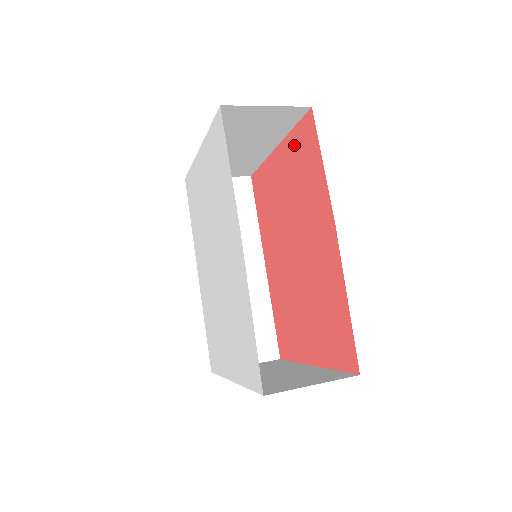
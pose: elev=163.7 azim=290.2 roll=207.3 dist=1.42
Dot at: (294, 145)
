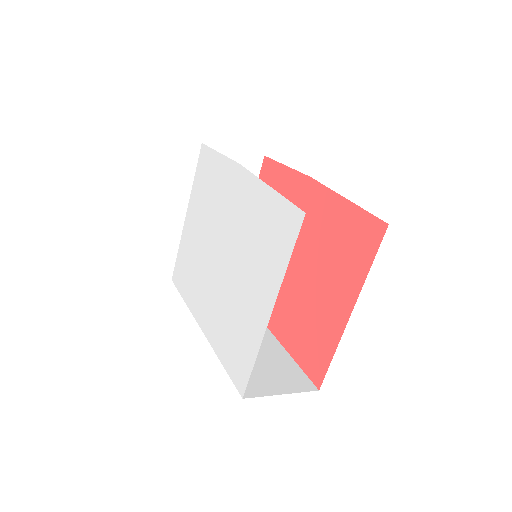
Dot at: occluded
